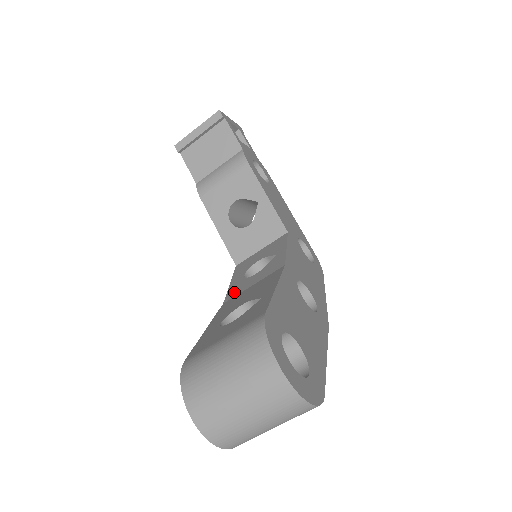
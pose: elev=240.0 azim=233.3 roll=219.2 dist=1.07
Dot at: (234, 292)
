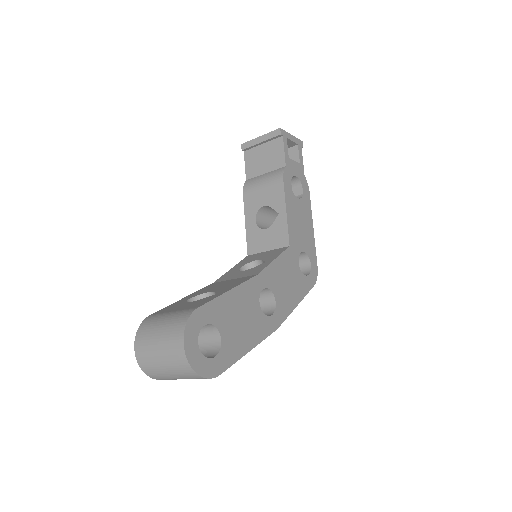
Dot at: (224, 278)
